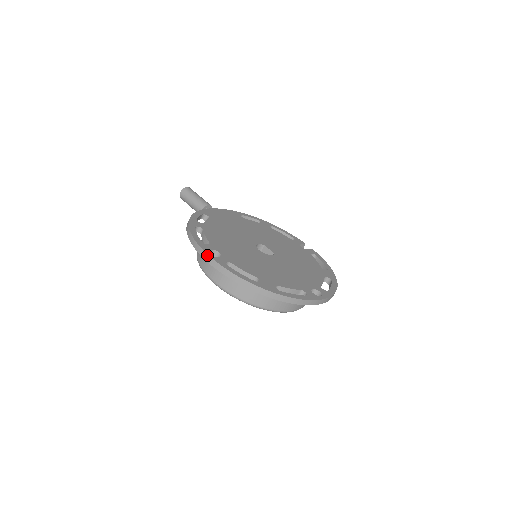
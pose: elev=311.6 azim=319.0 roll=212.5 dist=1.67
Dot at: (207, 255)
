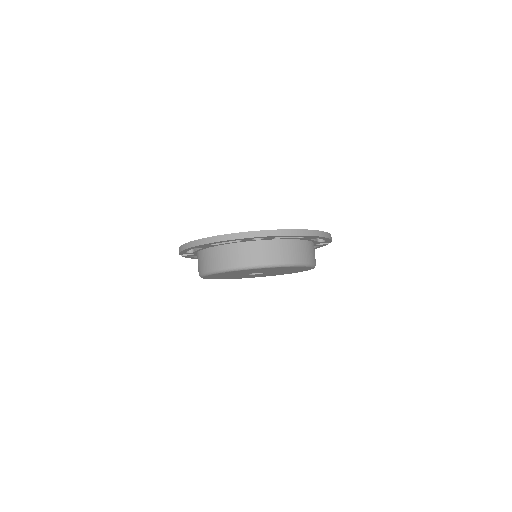
Dot at: occluded
